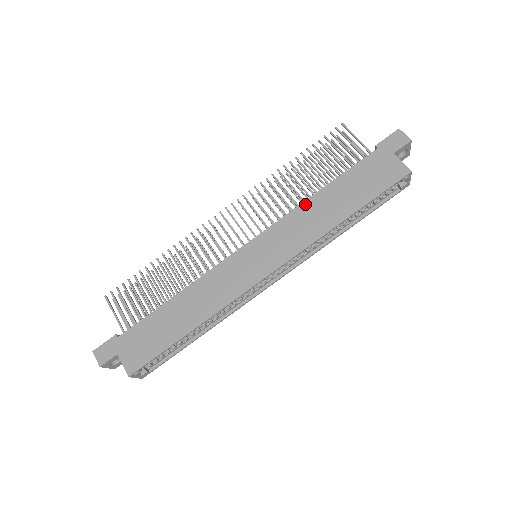
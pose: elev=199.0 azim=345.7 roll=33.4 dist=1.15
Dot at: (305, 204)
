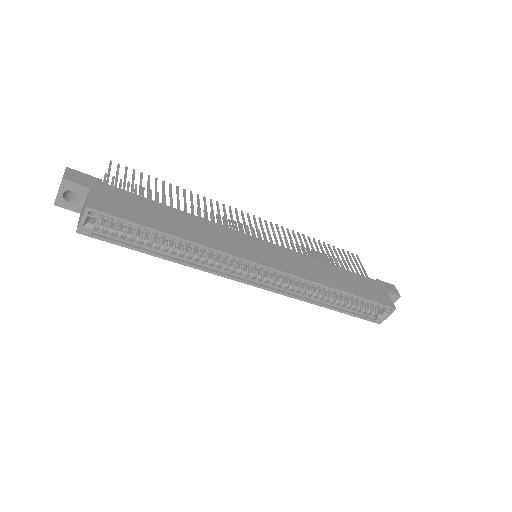
Dot at: (317, 260)
